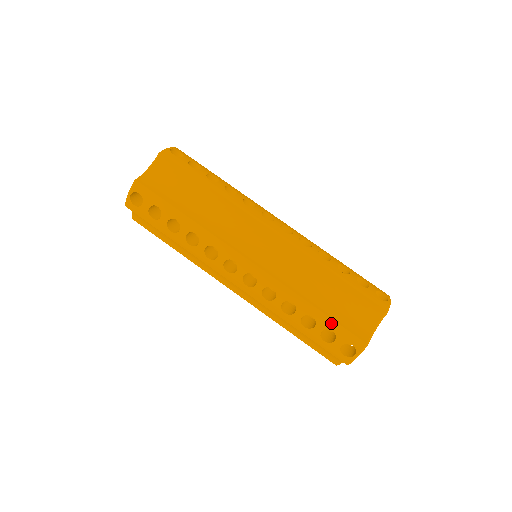
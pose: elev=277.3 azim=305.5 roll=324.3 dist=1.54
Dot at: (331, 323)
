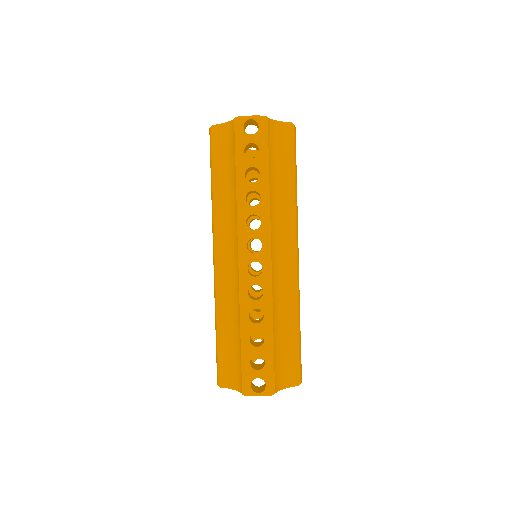
Dot at: (271, 356)
